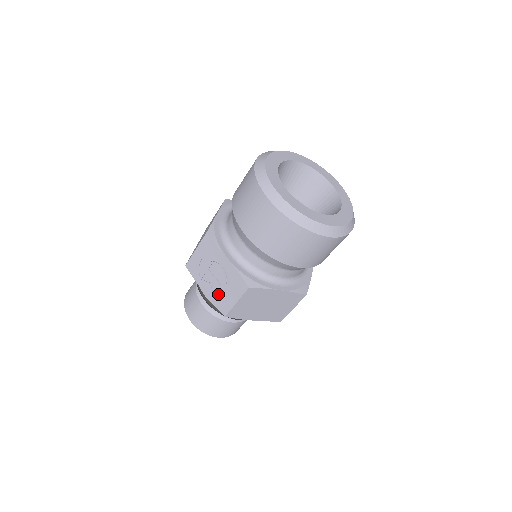
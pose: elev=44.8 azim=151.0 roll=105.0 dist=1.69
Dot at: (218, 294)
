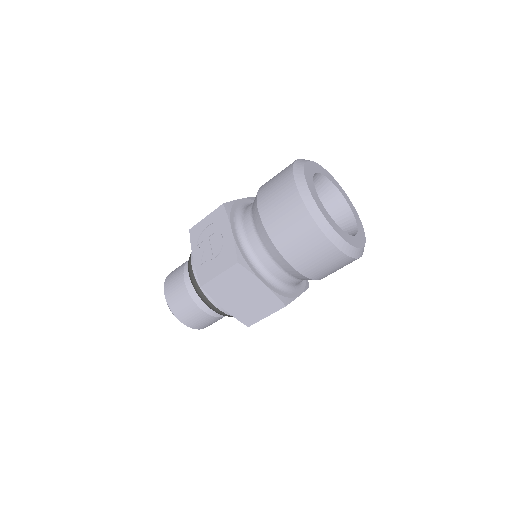
Dot at: (205, 263)
